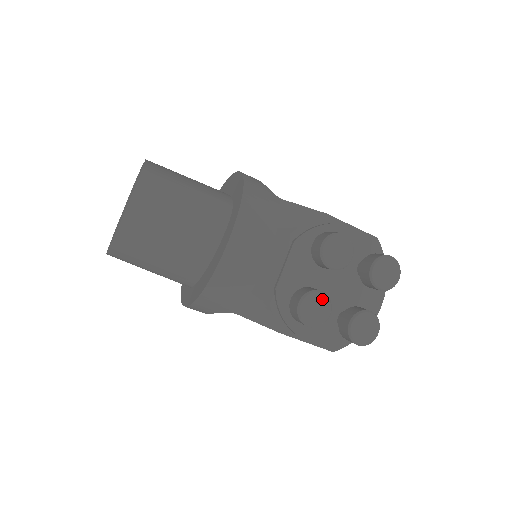
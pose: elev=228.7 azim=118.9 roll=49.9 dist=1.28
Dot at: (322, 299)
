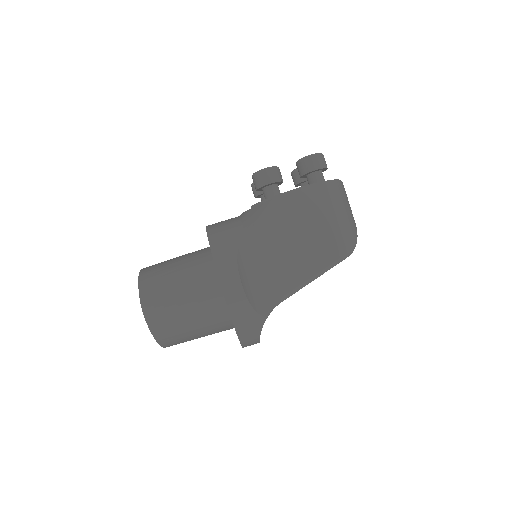
Dot at: occluded
